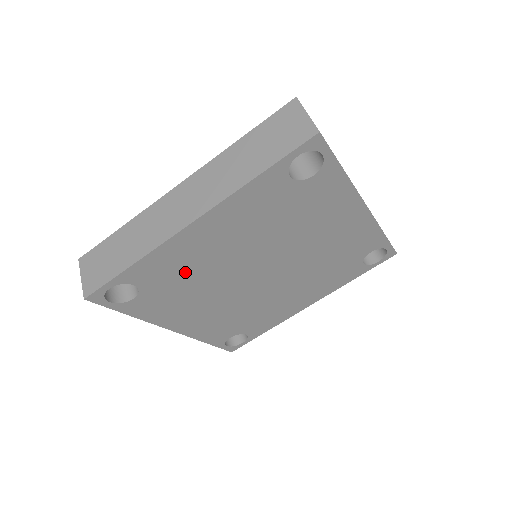
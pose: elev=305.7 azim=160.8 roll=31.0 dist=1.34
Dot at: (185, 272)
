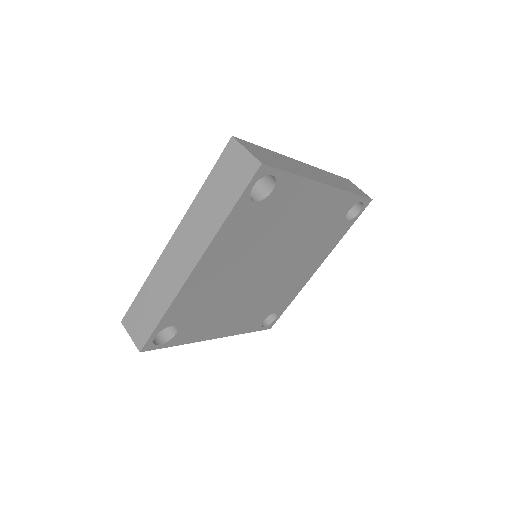
Dot at: (206, 299)
